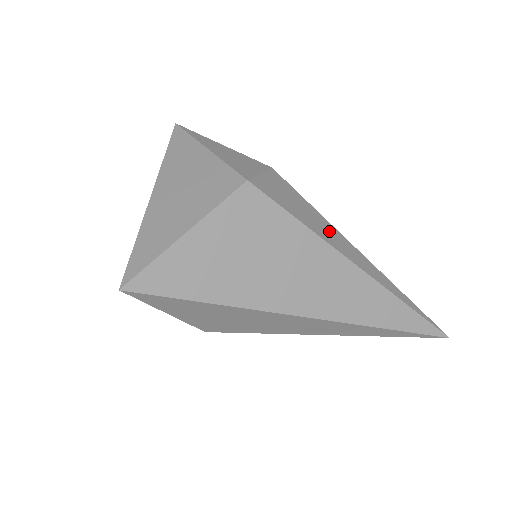
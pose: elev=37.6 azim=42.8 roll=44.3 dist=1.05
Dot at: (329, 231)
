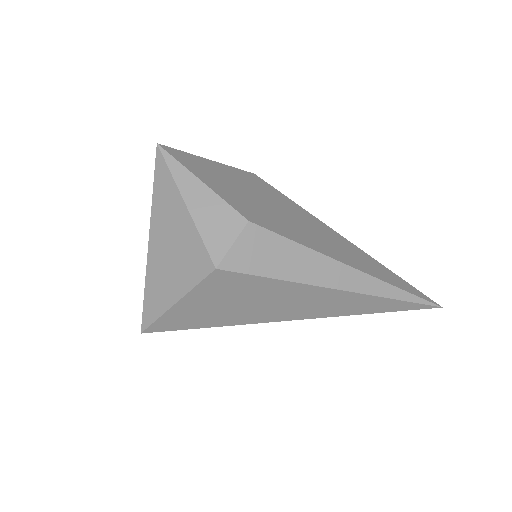
Dot at: (311, 265)
